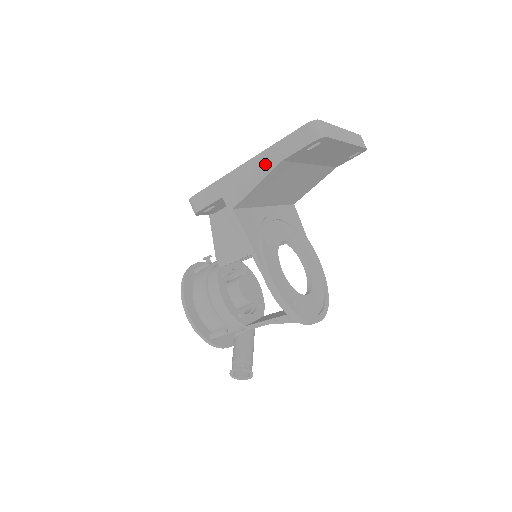
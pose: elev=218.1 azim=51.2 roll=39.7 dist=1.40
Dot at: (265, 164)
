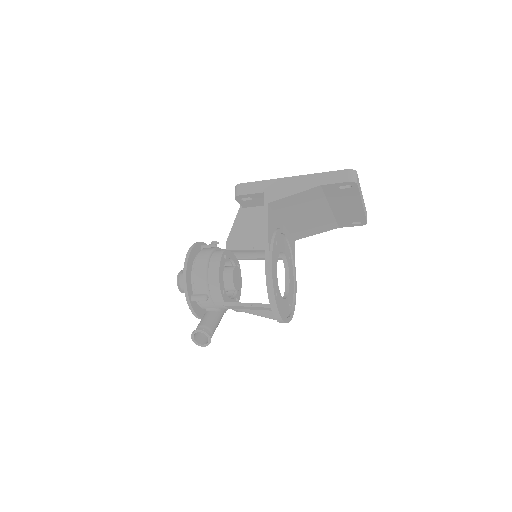
Dot at: (307, 183)
